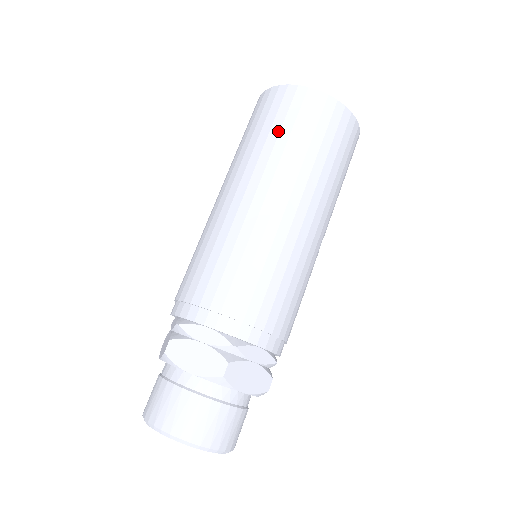
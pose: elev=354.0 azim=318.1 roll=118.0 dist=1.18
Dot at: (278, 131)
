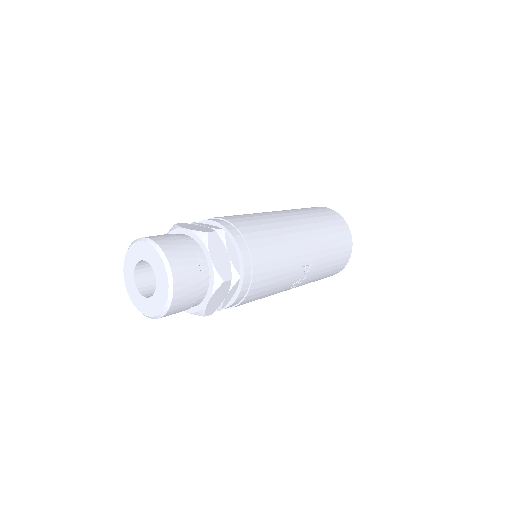
Dot at: (304, 209)
